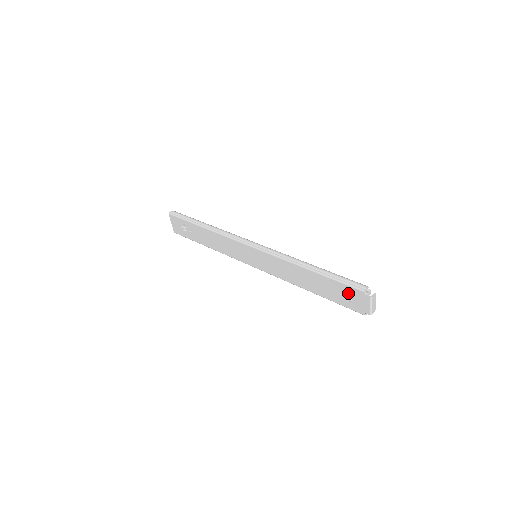
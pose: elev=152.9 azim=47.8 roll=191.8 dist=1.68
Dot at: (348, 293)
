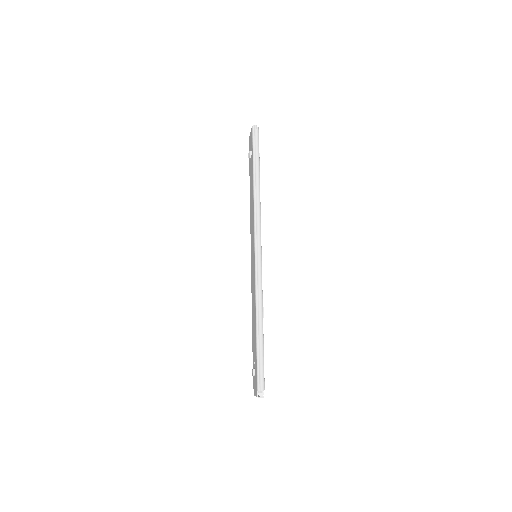
Dot at: (255, 372)
